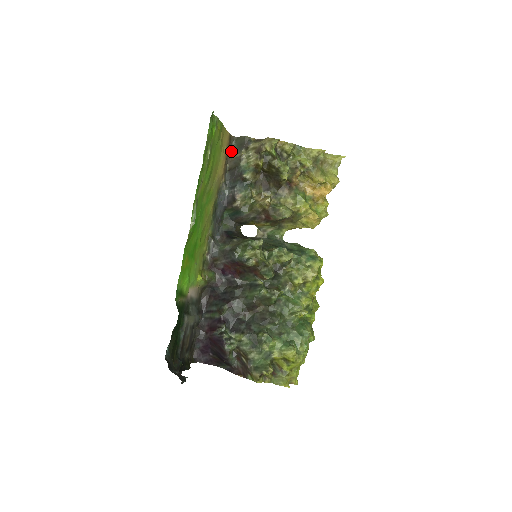
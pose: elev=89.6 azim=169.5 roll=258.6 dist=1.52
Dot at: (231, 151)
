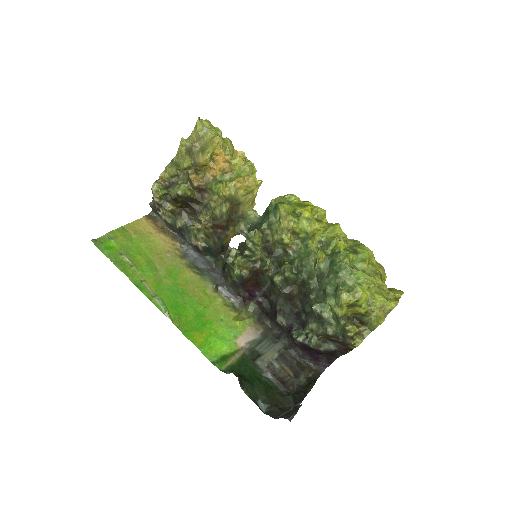
Dot at: (161, 221)
